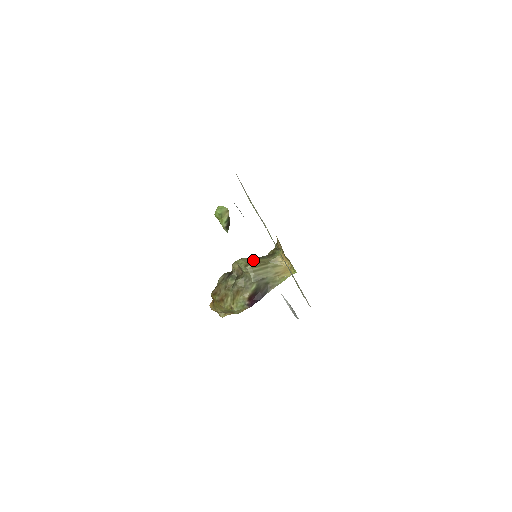
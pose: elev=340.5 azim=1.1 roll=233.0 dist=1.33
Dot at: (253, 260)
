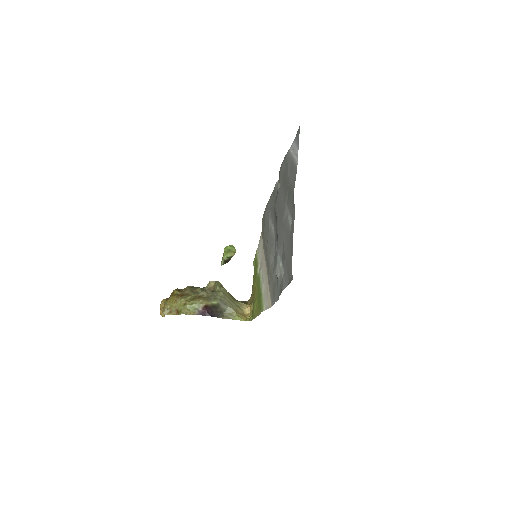
Dot at: occluded
